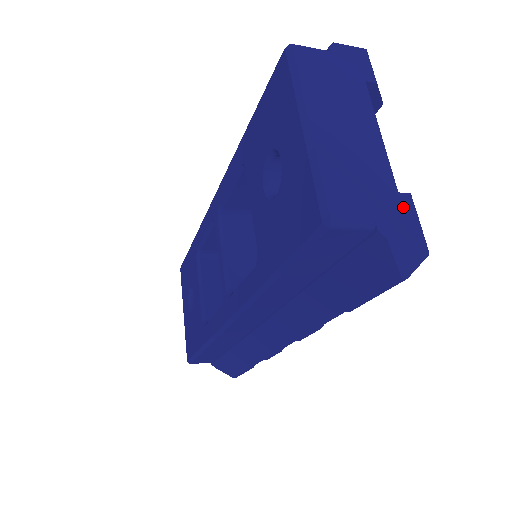
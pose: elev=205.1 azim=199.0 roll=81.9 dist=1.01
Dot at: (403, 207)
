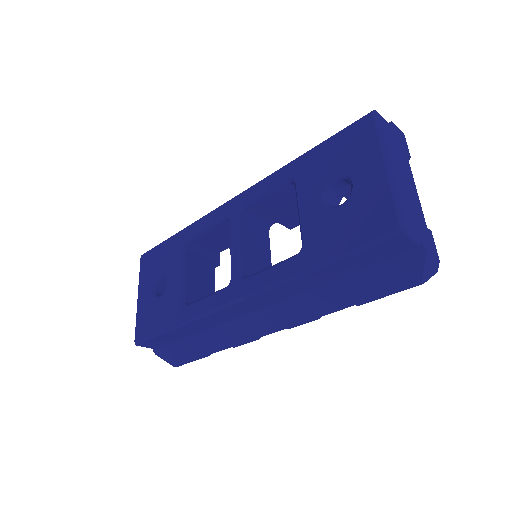
Dot at: (430, 237)
